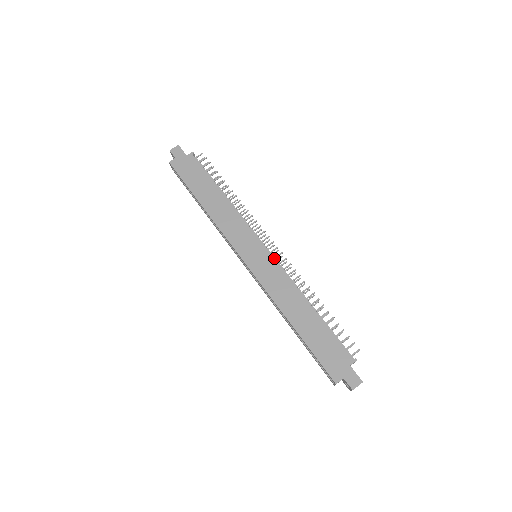
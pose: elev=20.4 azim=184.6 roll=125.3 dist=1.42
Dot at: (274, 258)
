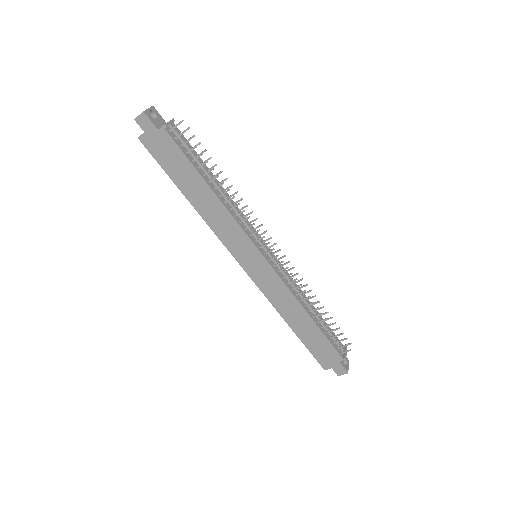
Dot at: (274, 266)
